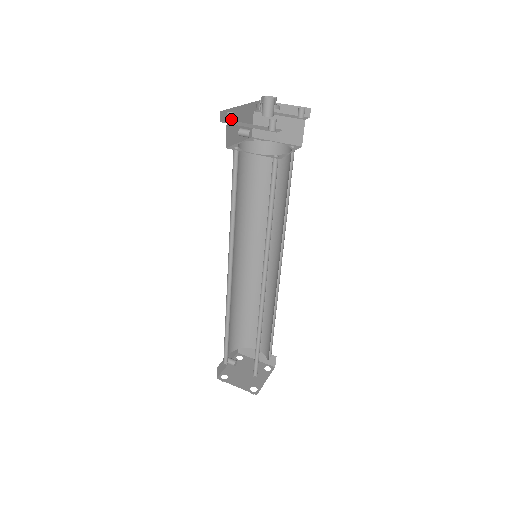
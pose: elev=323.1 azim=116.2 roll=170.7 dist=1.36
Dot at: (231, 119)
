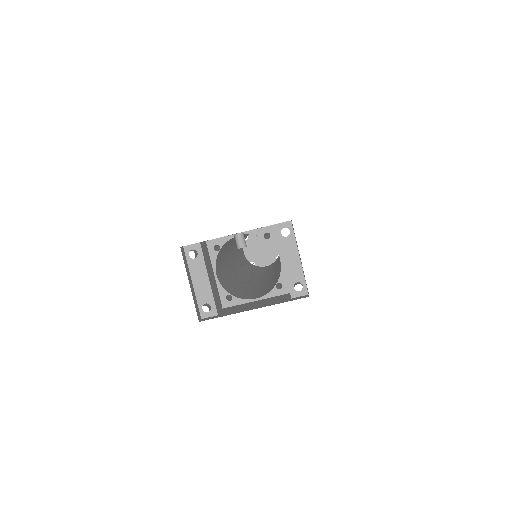
Dot at: (190, 258)
